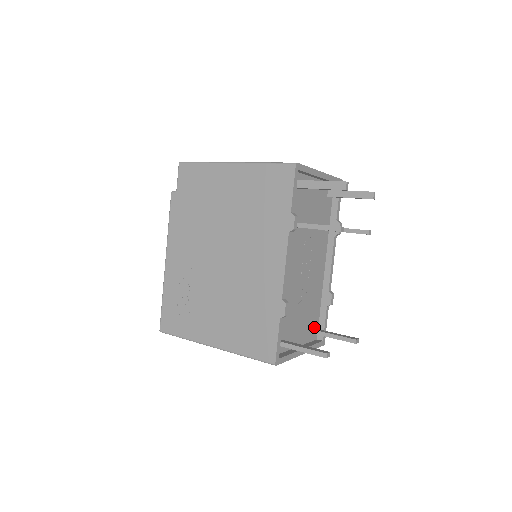
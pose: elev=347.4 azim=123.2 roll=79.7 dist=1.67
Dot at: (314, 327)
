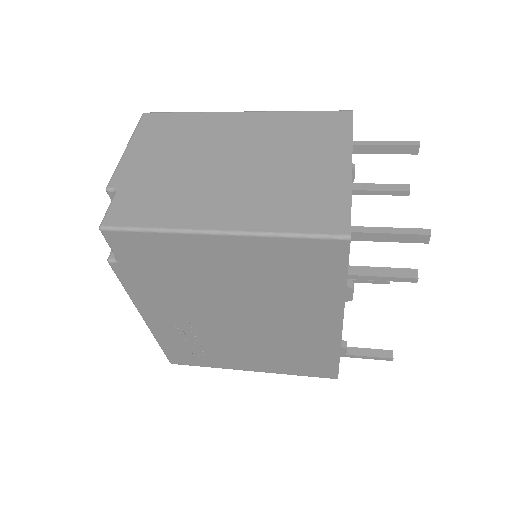
Dot at: occluded
